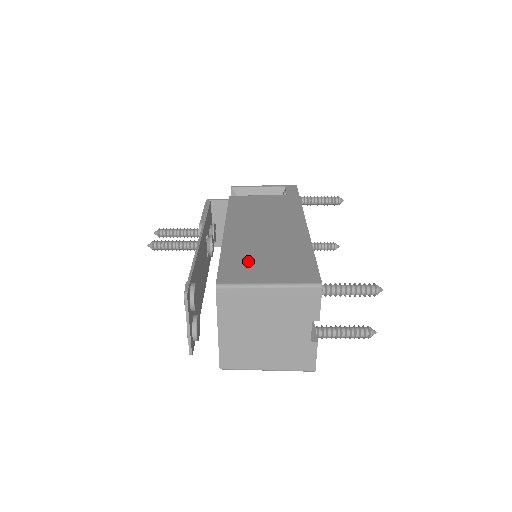
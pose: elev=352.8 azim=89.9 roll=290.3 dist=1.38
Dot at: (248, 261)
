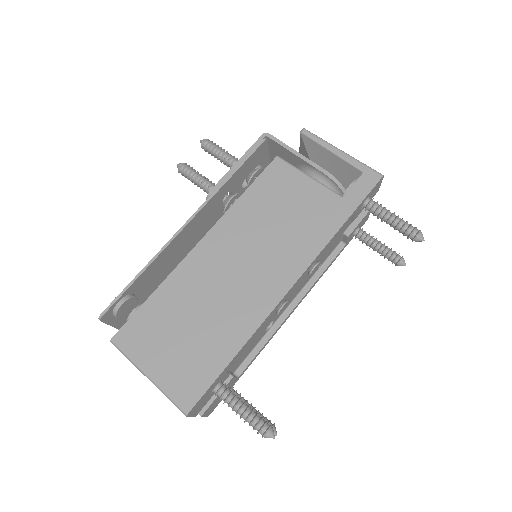
Dot at: (166, 322)
